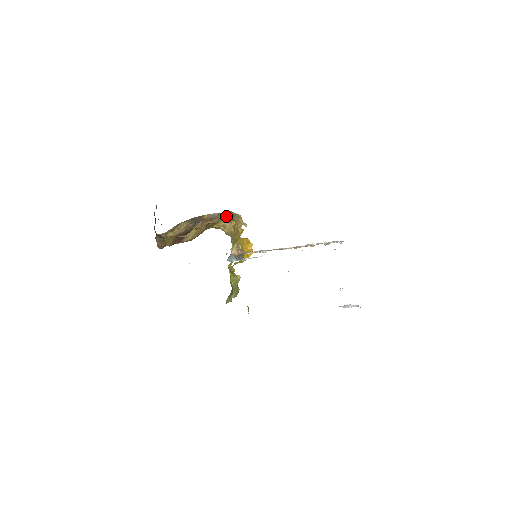
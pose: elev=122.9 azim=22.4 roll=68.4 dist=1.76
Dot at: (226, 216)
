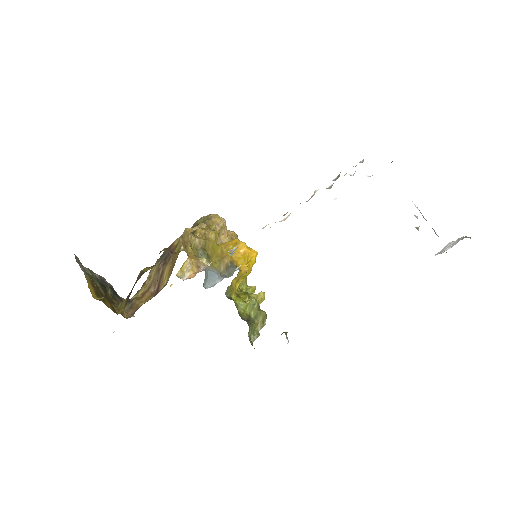
Dot at: occluded
